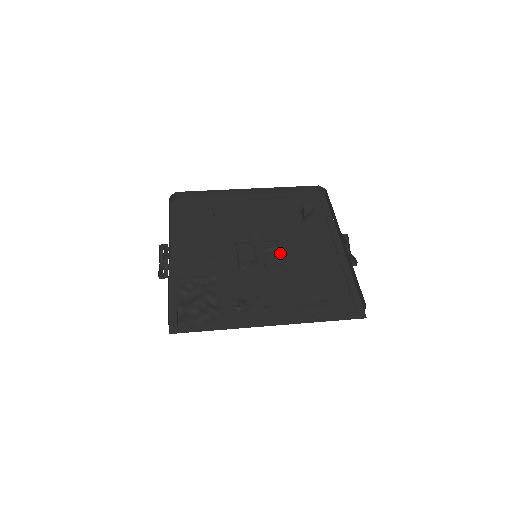
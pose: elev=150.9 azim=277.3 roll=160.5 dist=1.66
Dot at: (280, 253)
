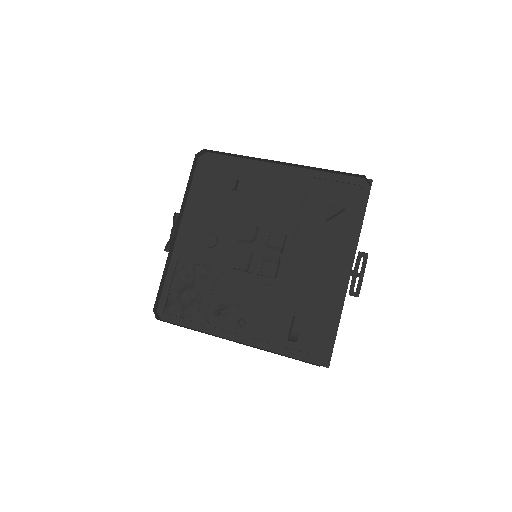
Dot at: (277, 264)
